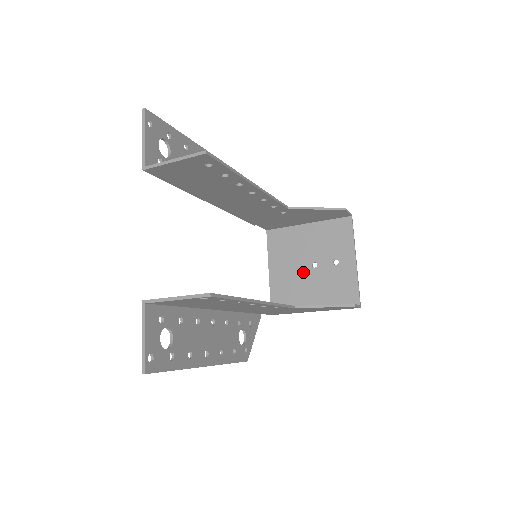
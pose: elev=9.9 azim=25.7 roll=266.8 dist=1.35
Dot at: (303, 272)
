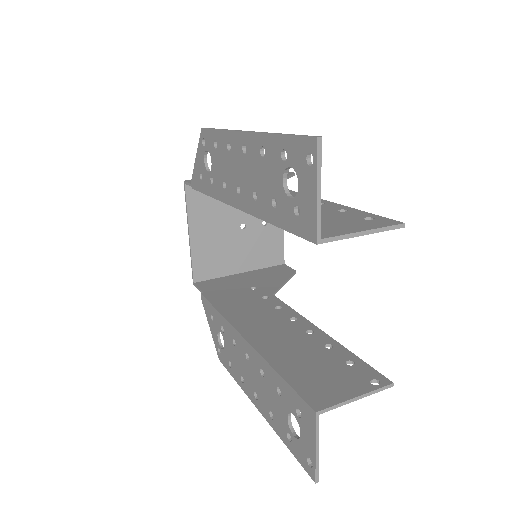
Dot at: (231, 235)
